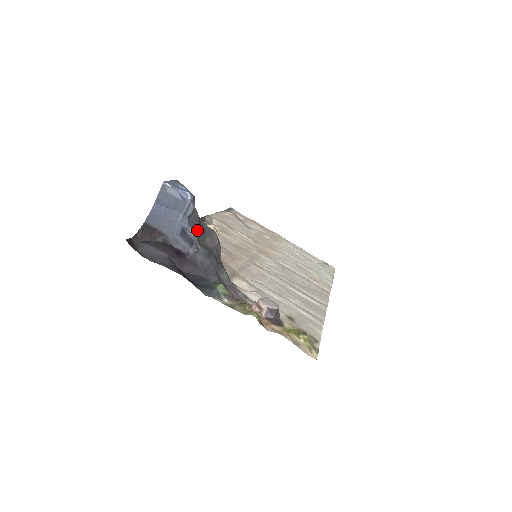
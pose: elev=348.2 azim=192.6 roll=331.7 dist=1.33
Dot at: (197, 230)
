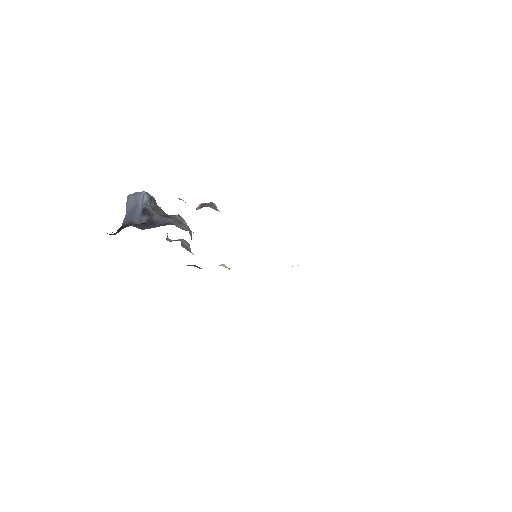
Dot at: (156, 210)
